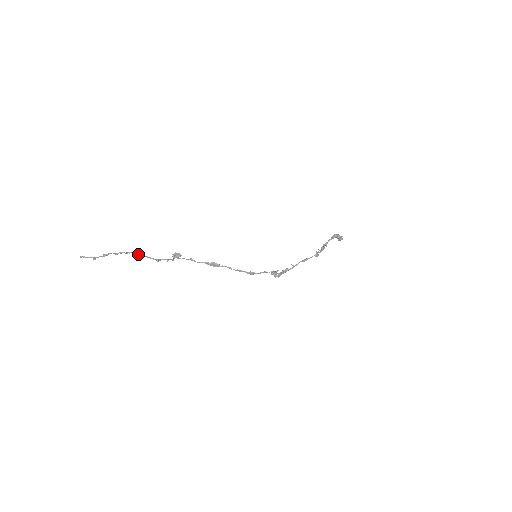
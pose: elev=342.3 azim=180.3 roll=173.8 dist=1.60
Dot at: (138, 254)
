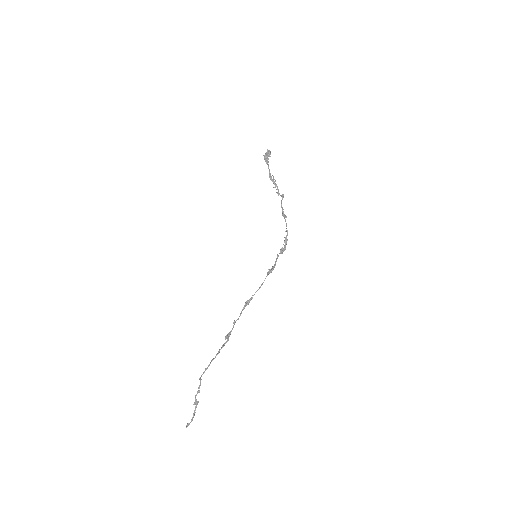
Dot at: occluded
